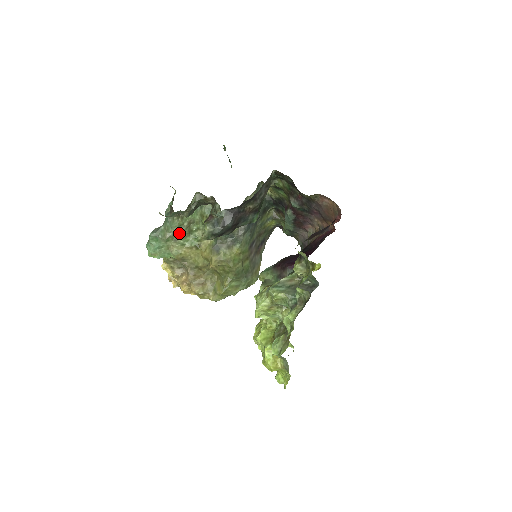
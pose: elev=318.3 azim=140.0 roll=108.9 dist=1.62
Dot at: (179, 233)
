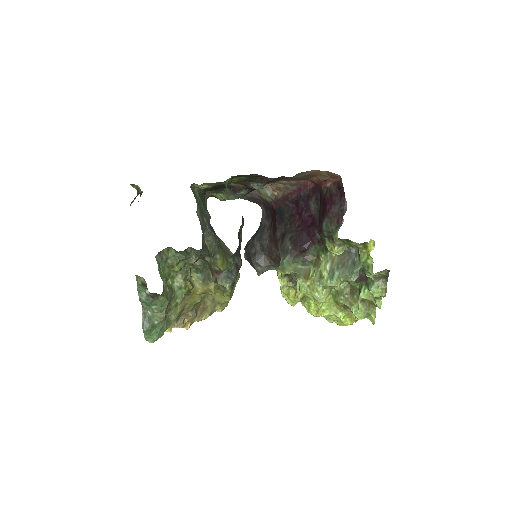
Dot at: (169, 302)
